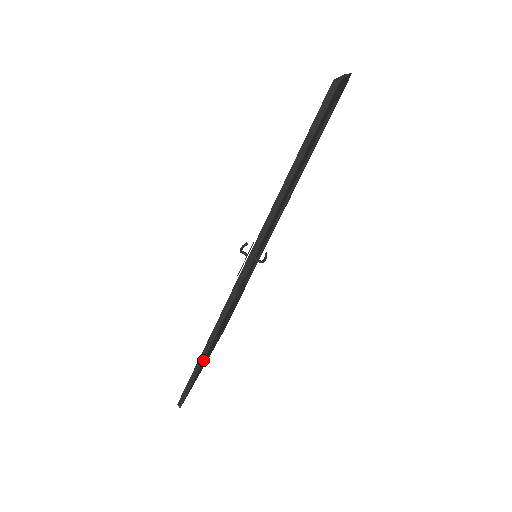
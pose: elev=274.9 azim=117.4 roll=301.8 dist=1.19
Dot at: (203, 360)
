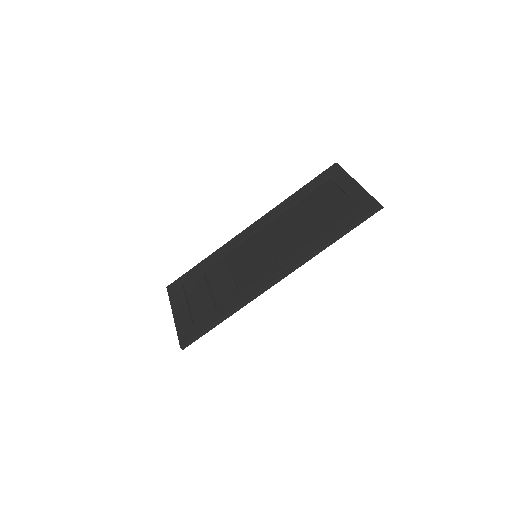
Dot at: occluded
